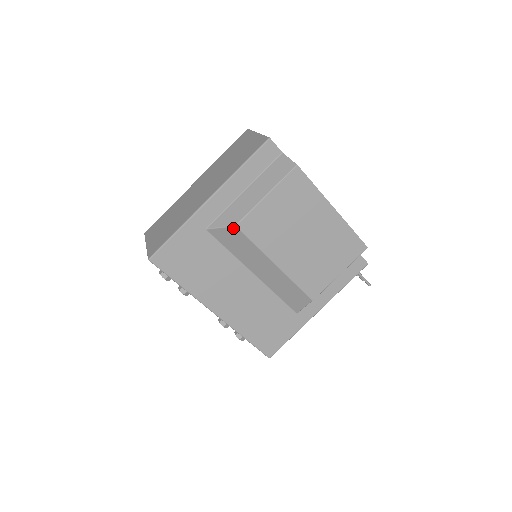
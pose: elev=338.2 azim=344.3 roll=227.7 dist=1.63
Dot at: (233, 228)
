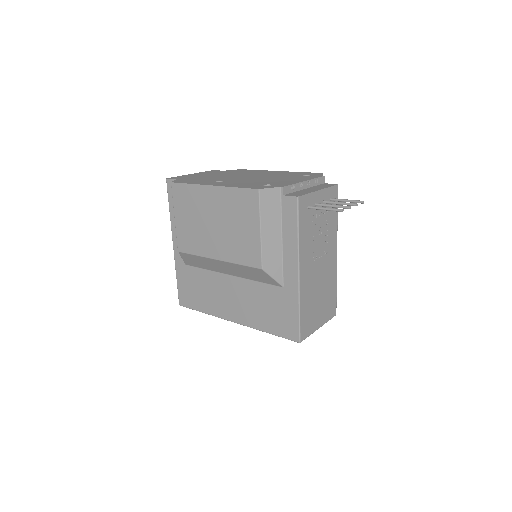
Dot at: (180, 254)
